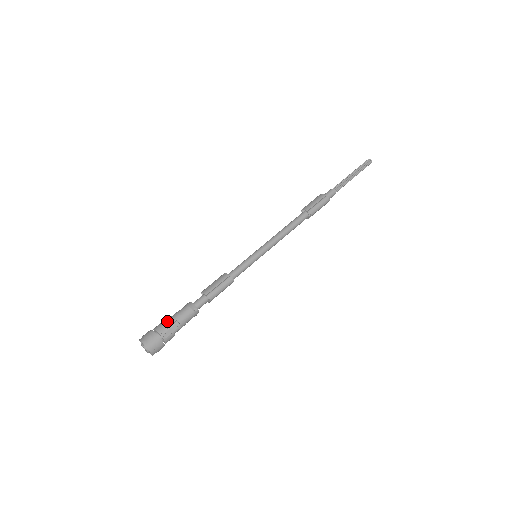
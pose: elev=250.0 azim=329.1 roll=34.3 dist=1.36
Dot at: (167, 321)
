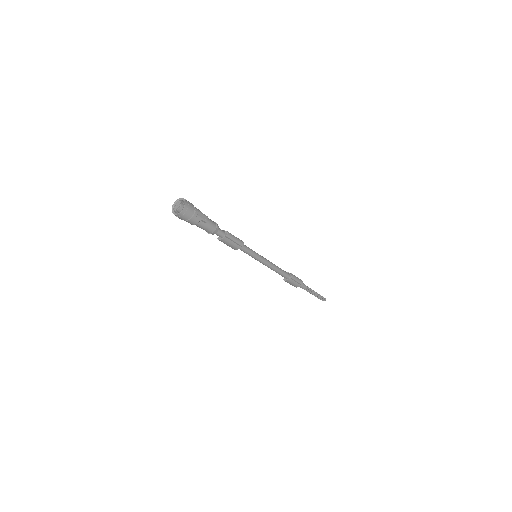
Dot at: occluded
